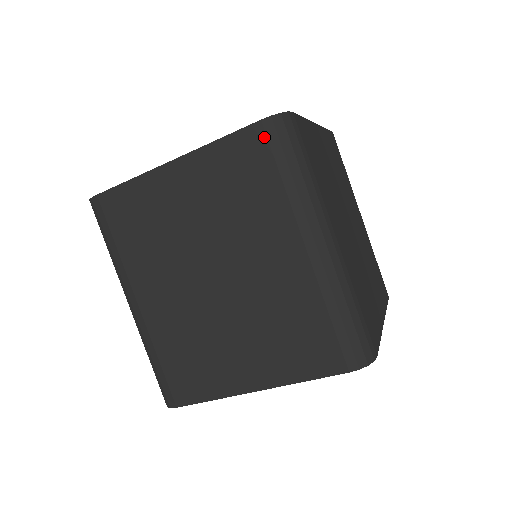
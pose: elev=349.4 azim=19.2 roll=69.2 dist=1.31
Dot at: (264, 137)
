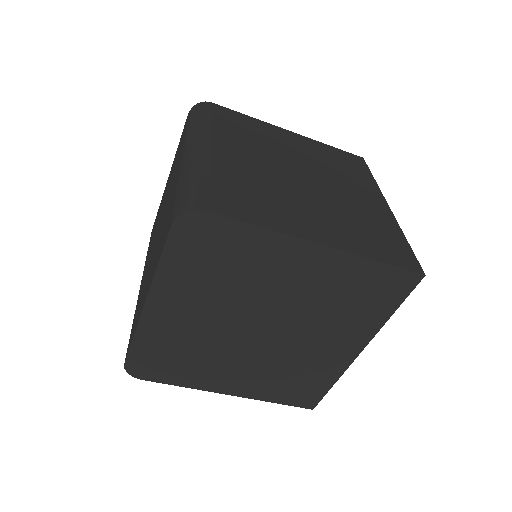
Dot at: occluded
